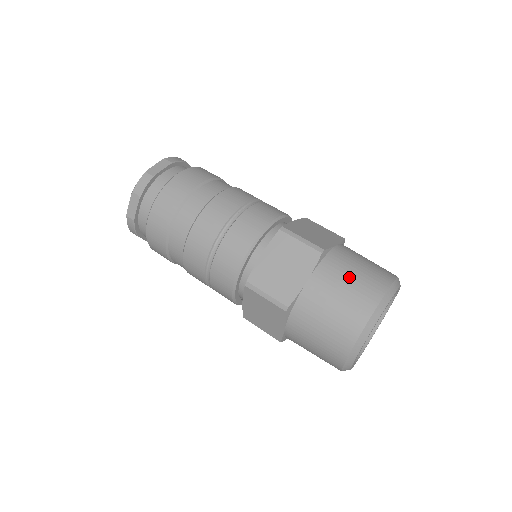
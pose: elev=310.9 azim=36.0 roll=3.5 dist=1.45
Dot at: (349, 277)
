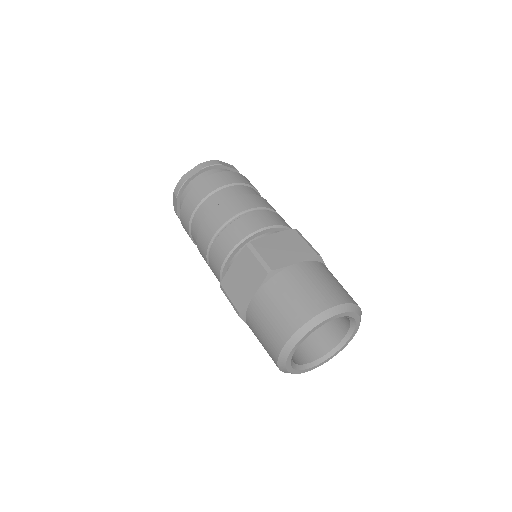
Dot at: (285, 299)
